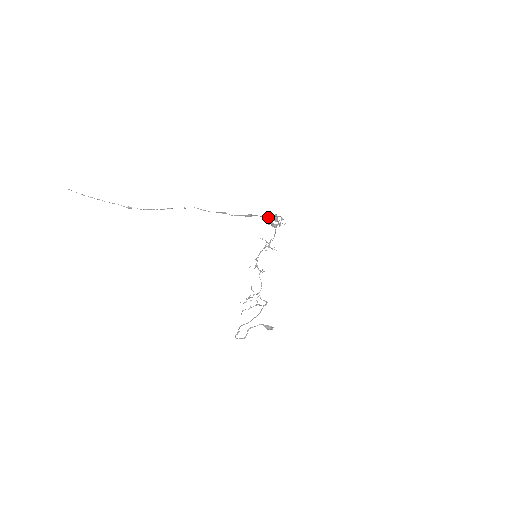
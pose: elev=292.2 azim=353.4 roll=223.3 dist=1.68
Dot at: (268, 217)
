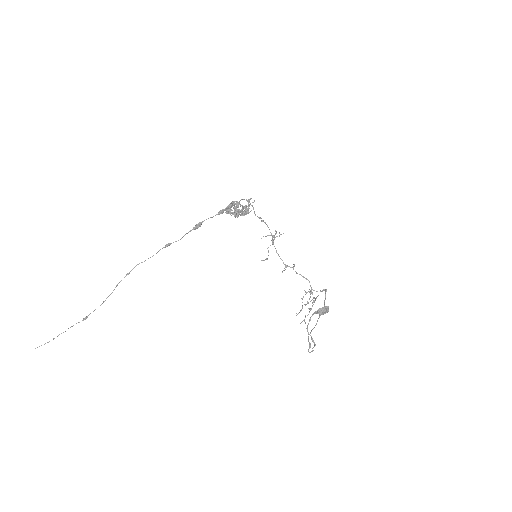
Dot at: (223, 211)
